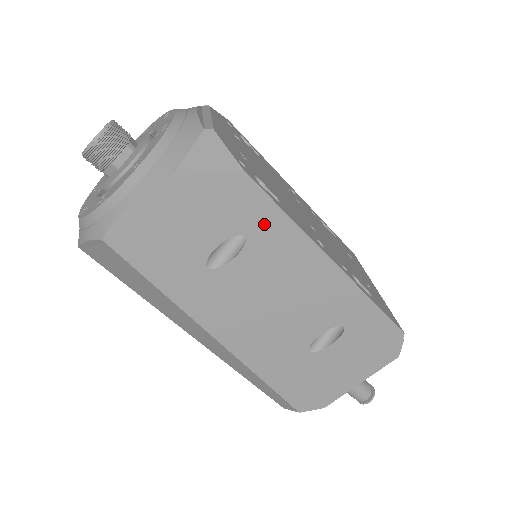
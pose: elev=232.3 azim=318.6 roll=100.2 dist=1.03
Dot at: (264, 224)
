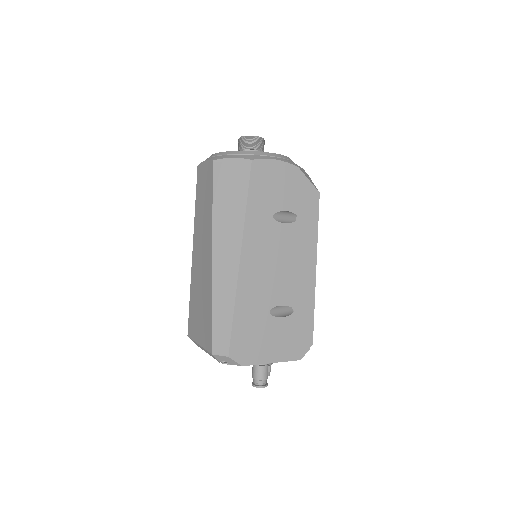
Dot at: (308, 221)
